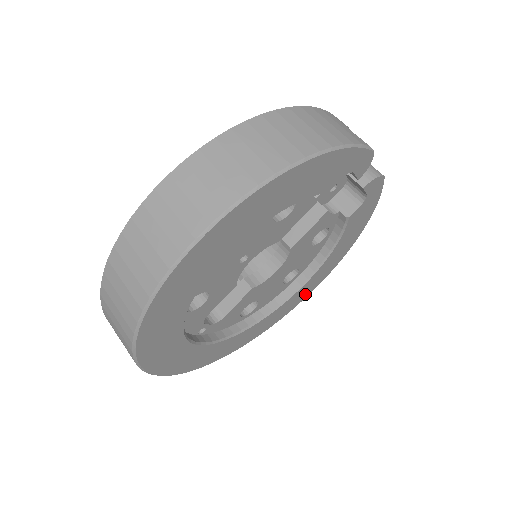
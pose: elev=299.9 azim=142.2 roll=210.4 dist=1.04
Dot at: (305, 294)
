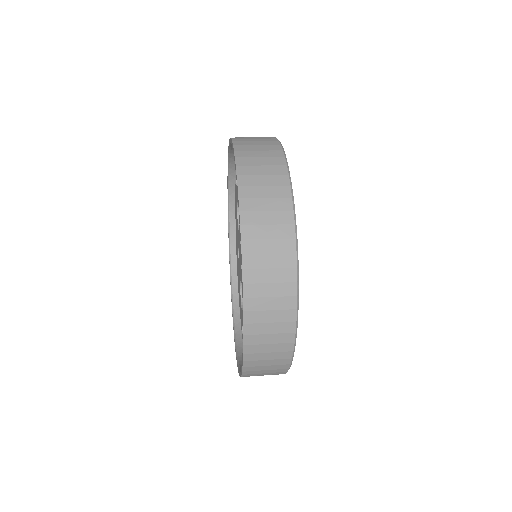
Dot at: occluded
